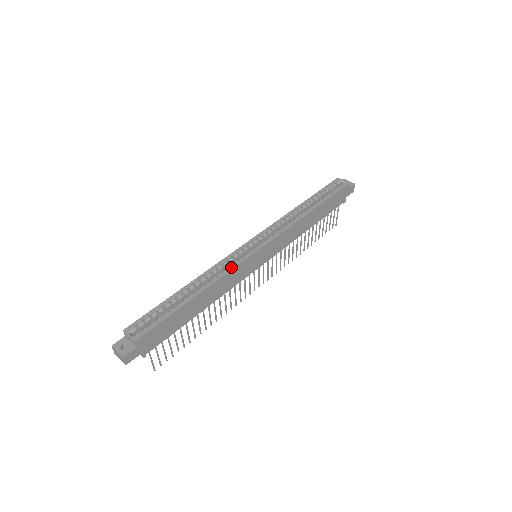
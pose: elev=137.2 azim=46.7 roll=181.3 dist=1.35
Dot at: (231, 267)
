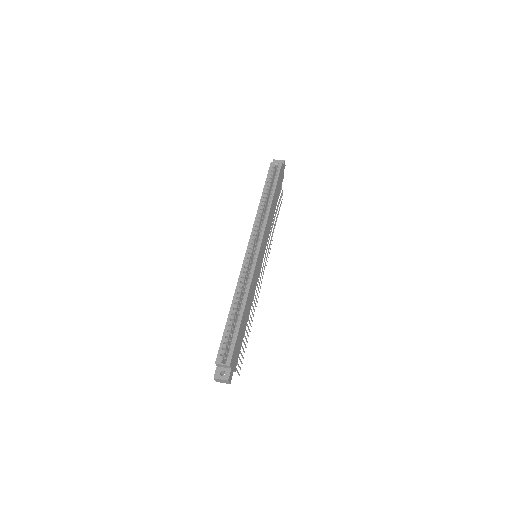
Dot at: (251, 276)
